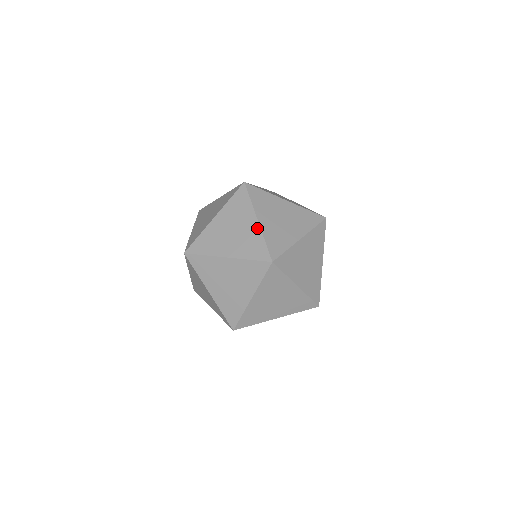
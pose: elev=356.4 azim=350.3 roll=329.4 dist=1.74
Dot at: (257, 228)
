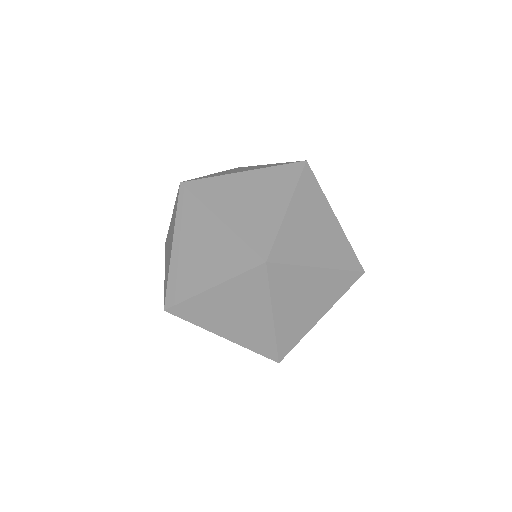
Dot at: (170, 257)
